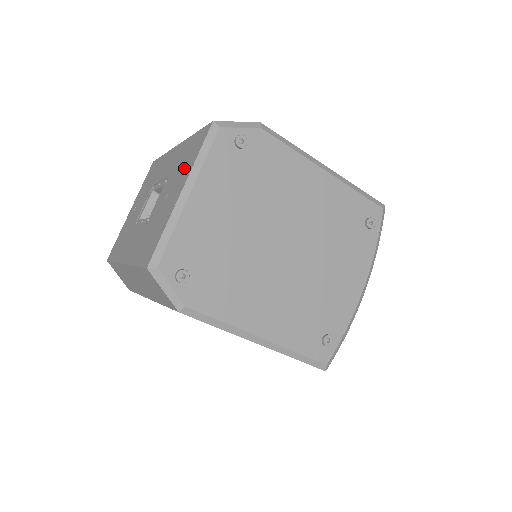
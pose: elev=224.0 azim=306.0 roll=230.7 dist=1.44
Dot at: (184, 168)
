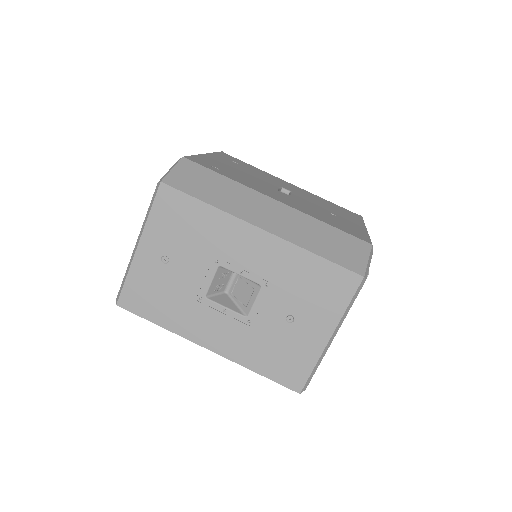
Dot at: (319, 304)
